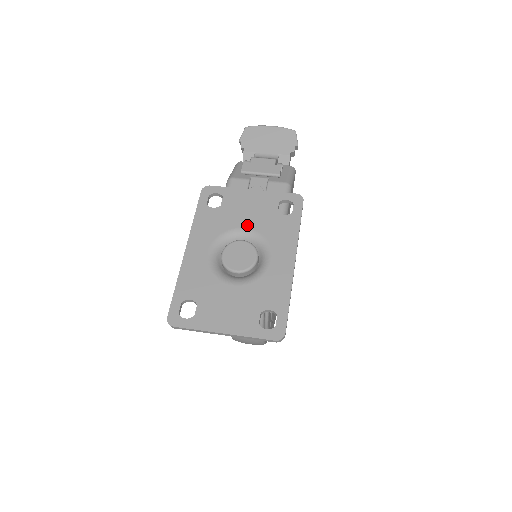
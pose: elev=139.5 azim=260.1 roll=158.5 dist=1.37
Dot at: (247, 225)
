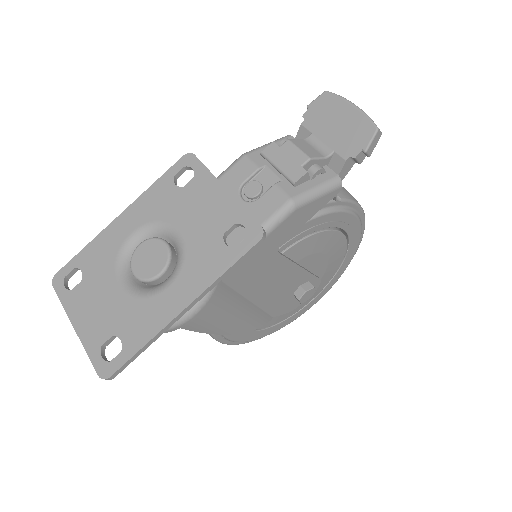
Dot at: (184, 229)
